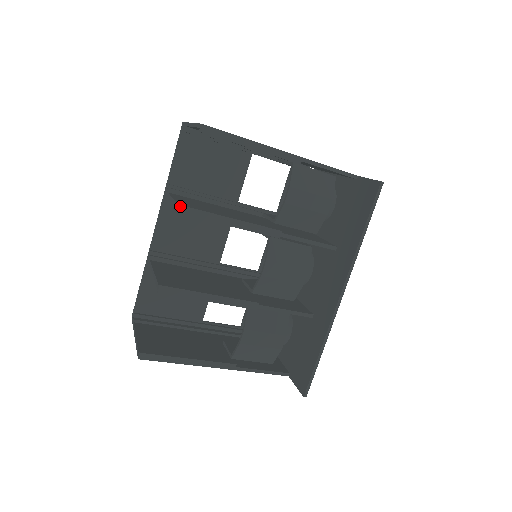
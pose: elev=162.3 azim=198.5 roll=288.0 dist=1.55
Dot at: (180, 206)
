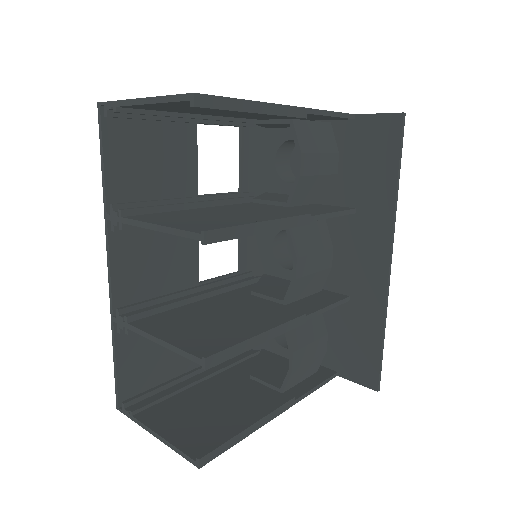
Dot at: (201, 233)
